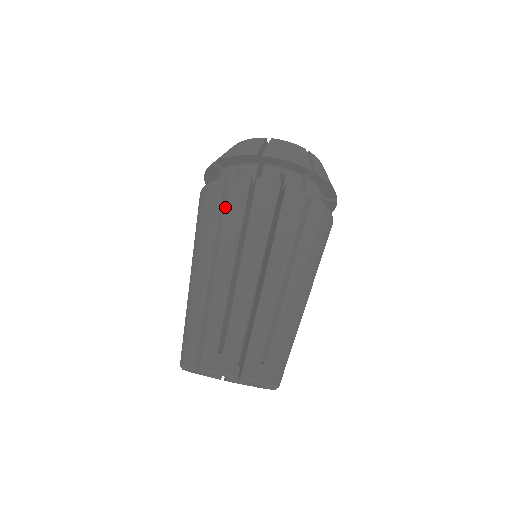
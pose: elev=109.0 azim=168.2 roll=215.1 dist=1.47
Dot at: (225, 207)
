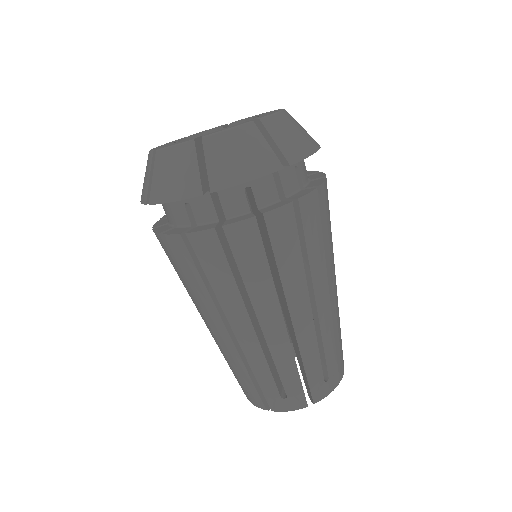
Dot at: (274, 252)
